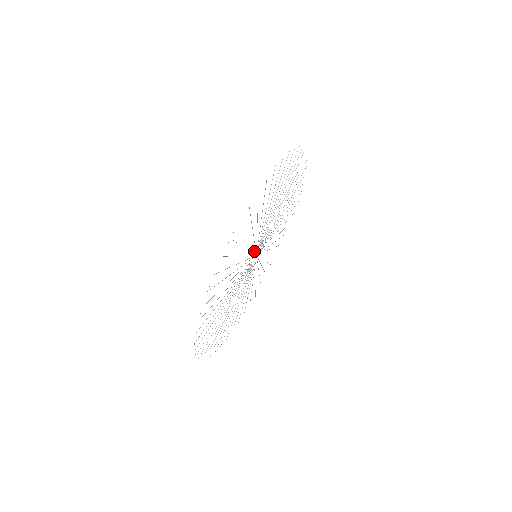
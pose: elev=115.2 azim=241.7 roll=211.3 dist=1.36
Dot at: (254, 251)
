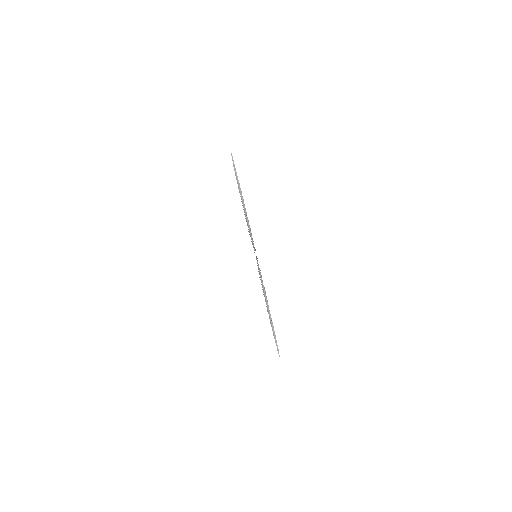
Dot at: occluded
